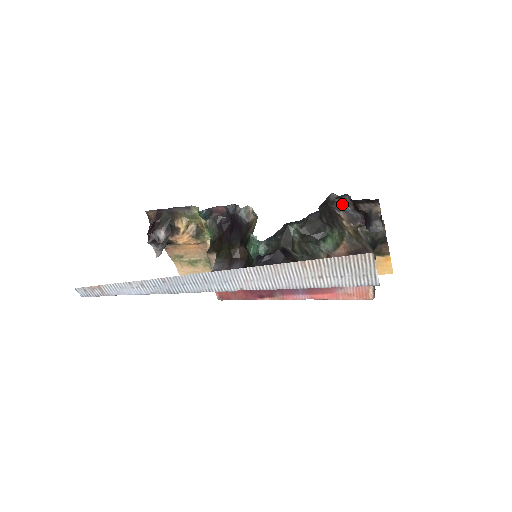
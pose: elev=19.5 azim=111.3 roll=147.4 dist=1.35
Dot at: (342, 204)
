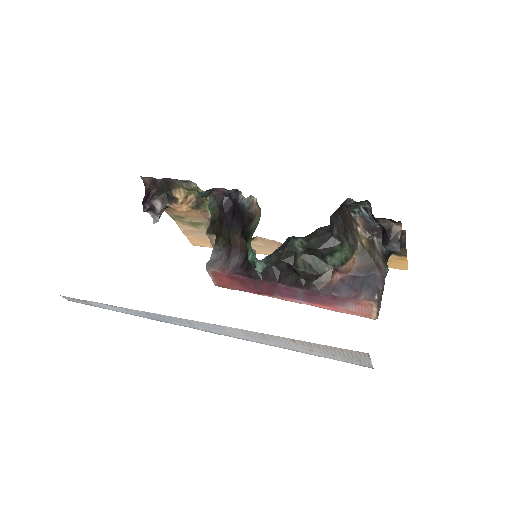
Dot at: (360, 208)
